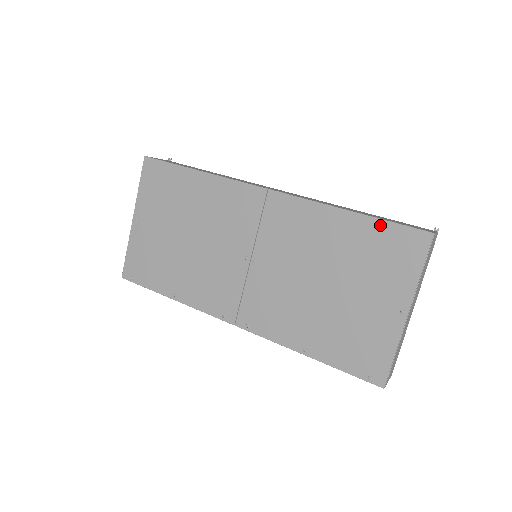
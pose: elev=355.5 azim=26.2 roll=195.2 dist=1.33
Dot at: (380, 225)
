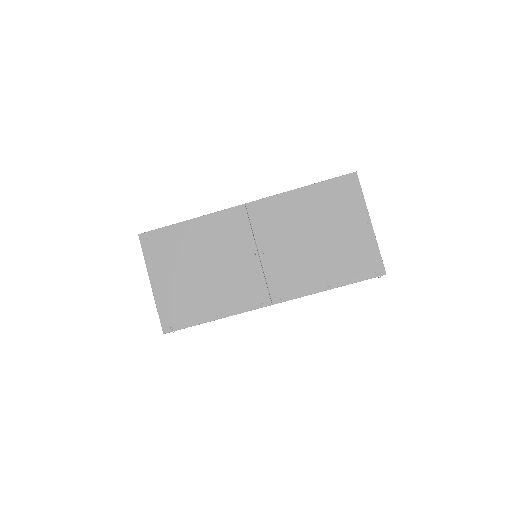
Dot at: (326, 184)
